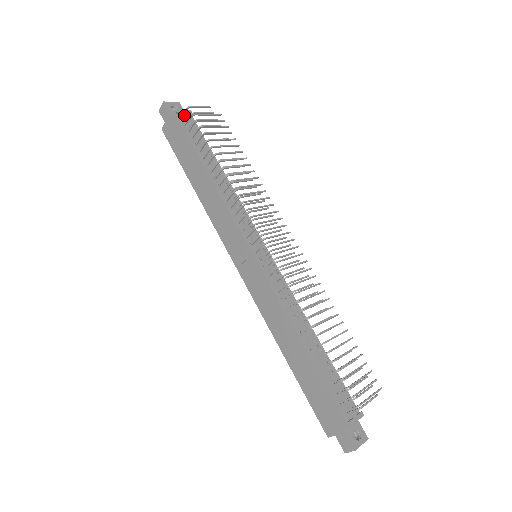
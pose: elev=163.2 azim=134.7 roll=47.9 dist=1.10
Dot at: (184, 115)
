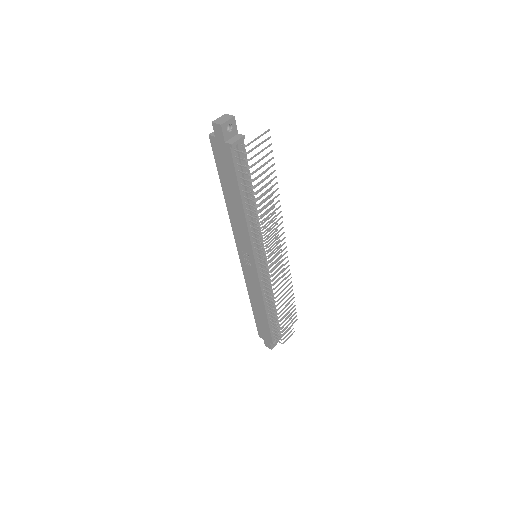
Dot at: (238, 147)
